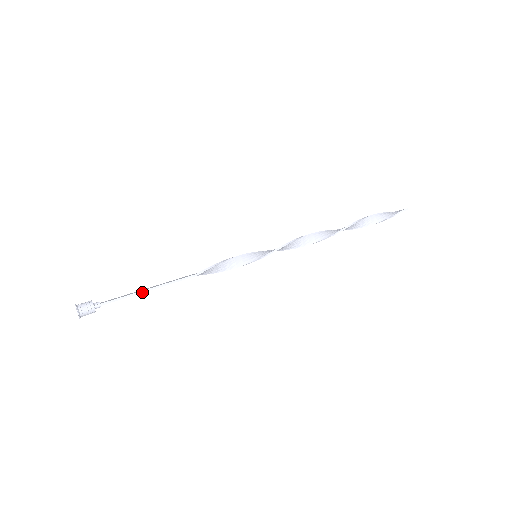
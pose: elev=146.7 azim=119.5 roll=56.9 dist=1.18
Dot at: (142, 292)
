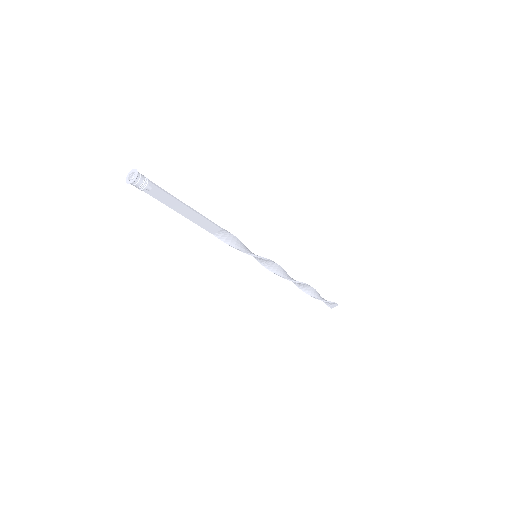
Dot at: (185, 205)
